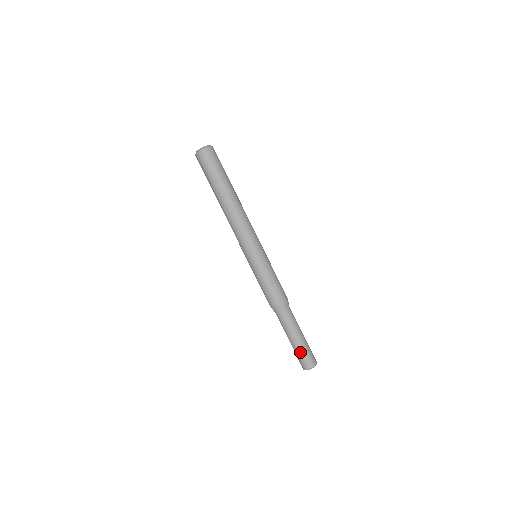
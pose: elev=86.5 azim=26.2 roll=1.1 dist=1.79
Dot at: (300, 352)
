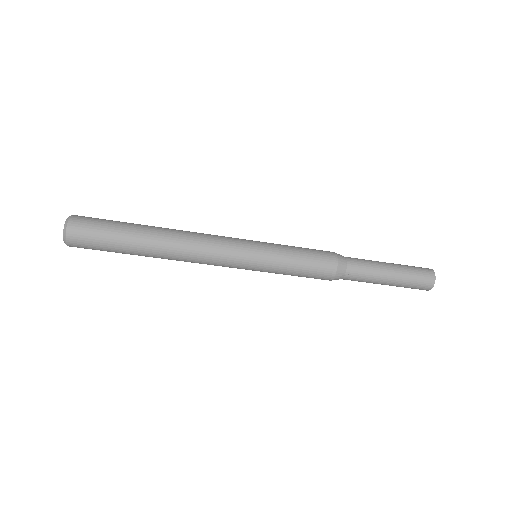
Dot at: (405, 286)
